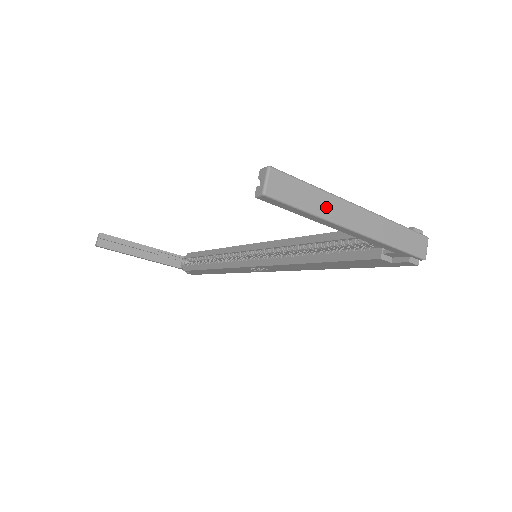
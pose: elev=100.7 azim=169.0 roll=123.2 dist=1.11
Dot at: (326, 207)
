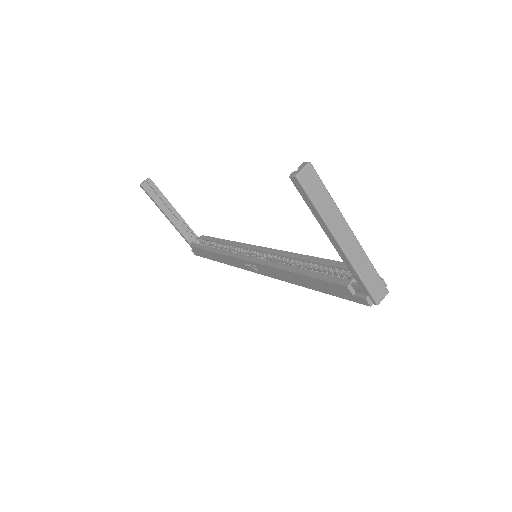
Dot at: (331, 215)
